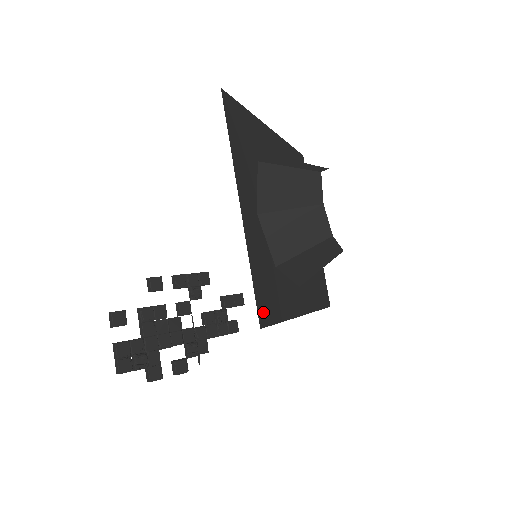
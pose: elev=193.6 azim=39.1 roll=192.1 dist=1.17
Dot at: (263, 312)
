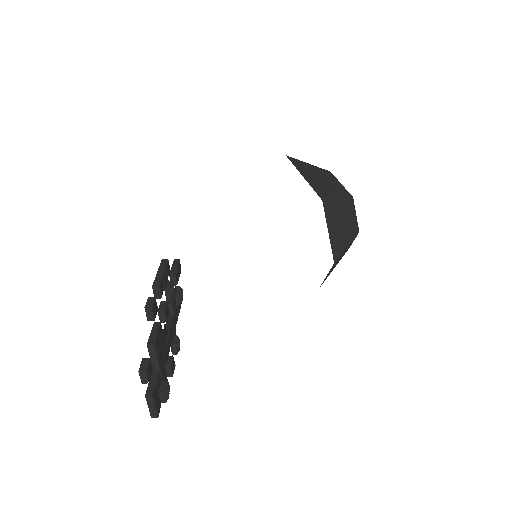
Dot at: occluded
